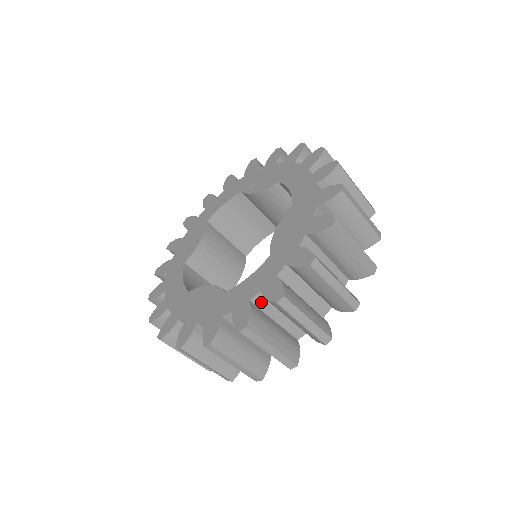
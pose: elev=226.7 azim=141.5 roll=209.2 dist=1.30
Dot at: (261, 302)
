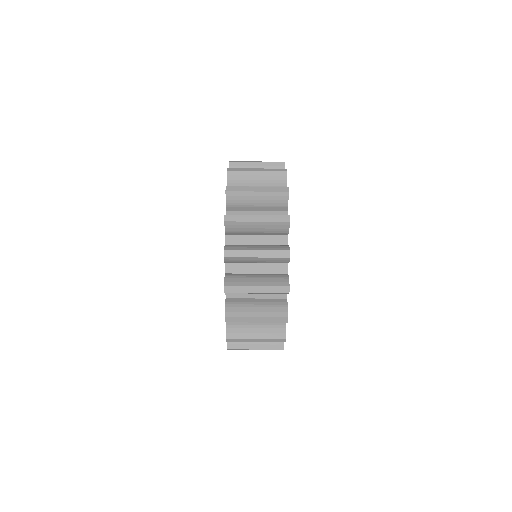
Dot at: occluded
